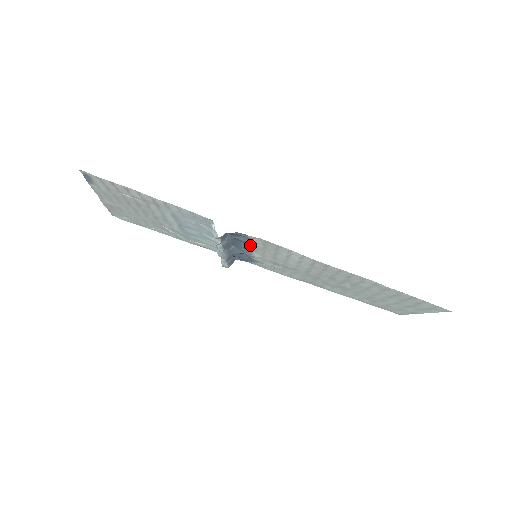
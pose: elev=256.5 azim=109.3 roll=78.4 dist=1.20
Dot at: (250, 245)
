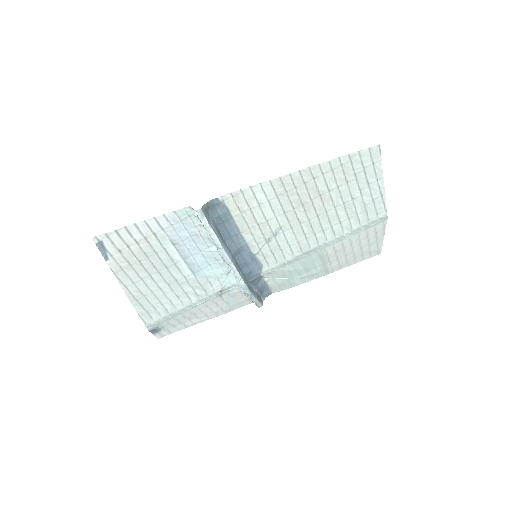
Dot at: (232, 221)
